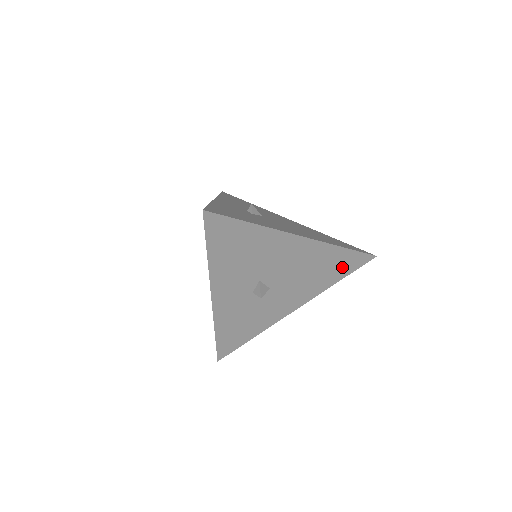
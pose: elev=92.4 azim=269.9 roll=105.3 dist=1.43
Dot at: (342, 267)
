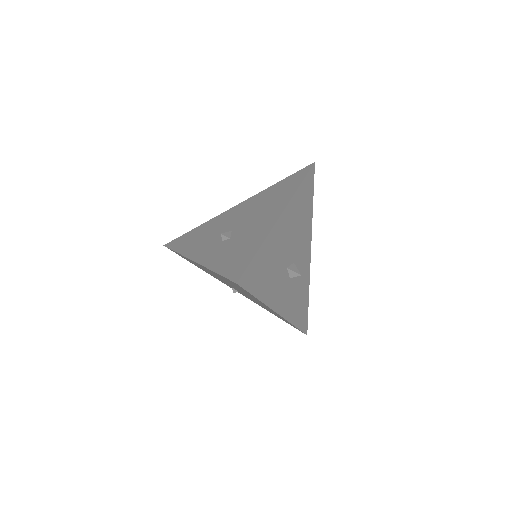
Dot at: (308, 195)
